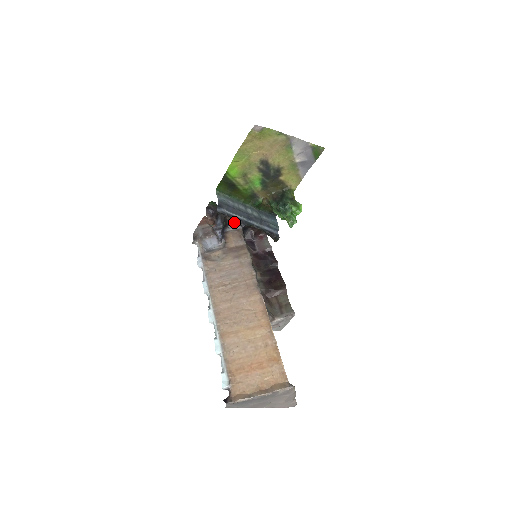
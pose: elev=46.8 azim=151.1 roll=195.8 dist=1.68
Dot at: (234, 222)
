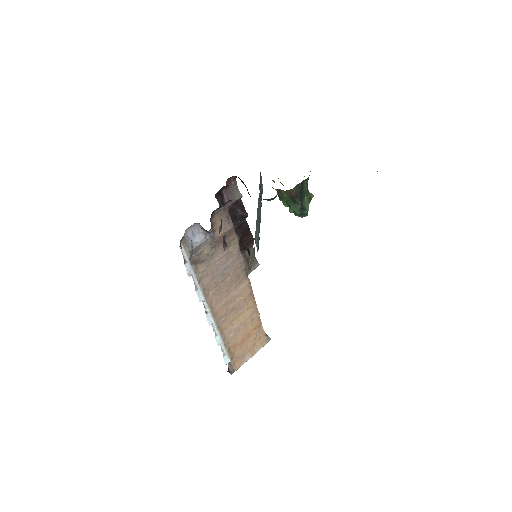
Dot at: occluded
